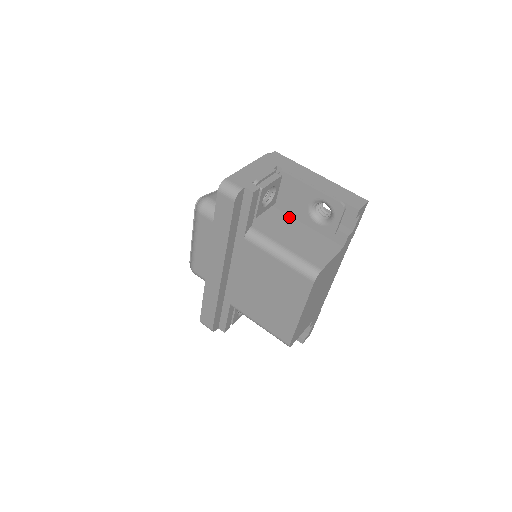
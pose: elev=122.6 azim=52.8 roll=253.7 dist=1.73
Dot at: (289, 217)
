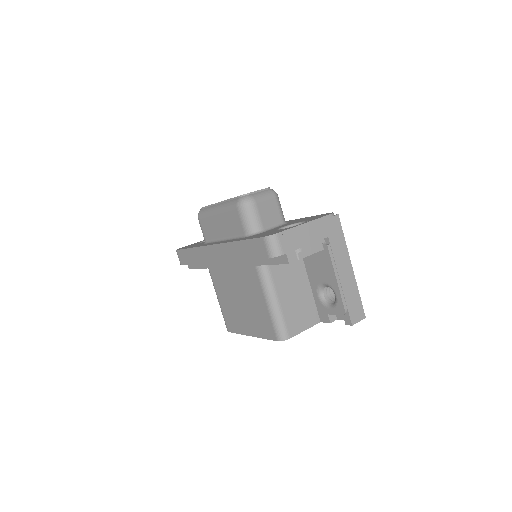
Dot at: (303, 267)
